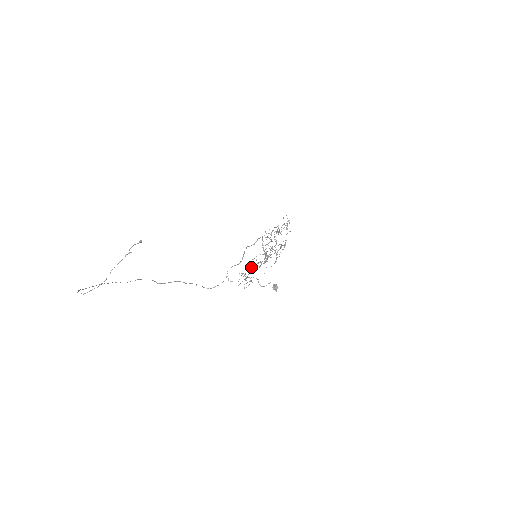
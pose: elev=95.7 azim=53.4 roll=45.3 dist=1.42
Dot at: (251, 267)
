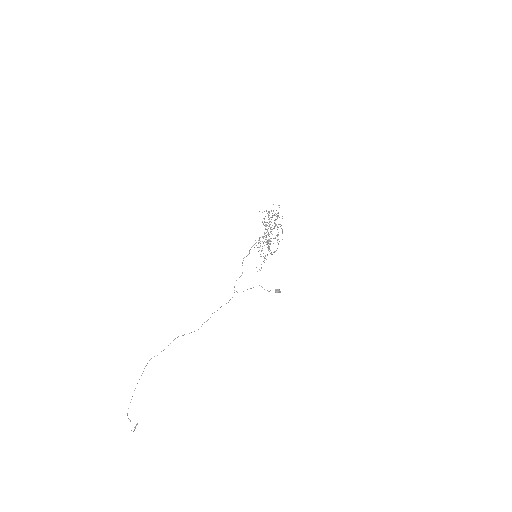
Dot at: occluded
